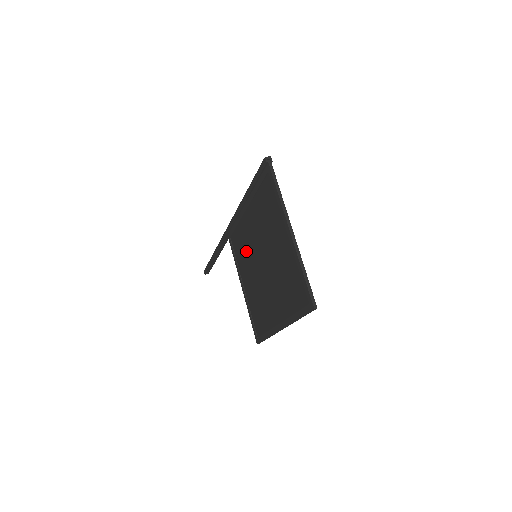
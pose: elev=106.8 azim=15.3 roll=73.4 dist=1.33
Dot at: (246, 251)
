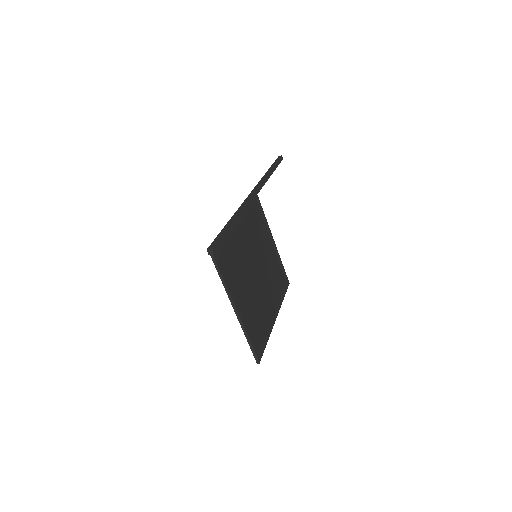
Dot at: (256, 237)
